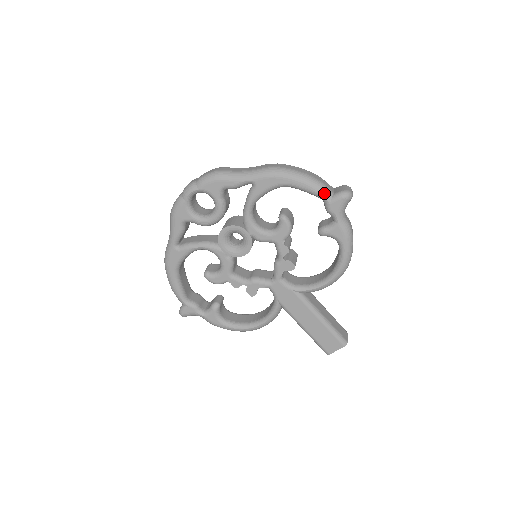
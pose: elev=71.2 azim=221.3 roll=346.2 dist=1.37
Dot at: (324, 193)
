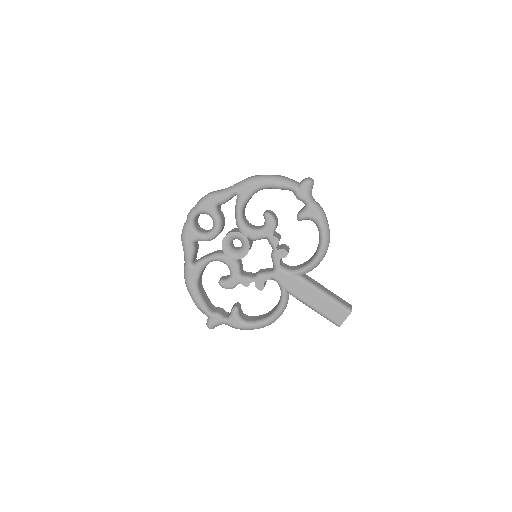
Dot at: (291, 185)
